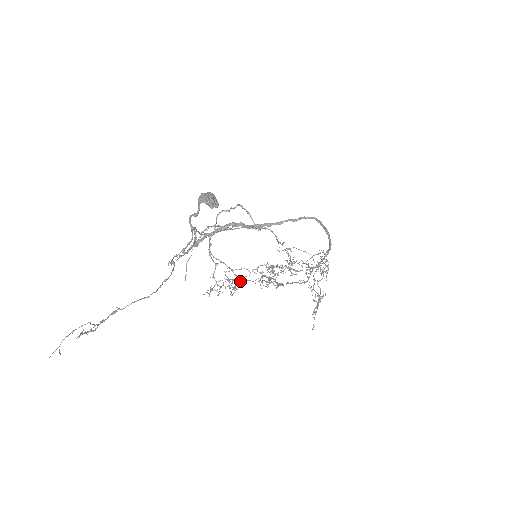
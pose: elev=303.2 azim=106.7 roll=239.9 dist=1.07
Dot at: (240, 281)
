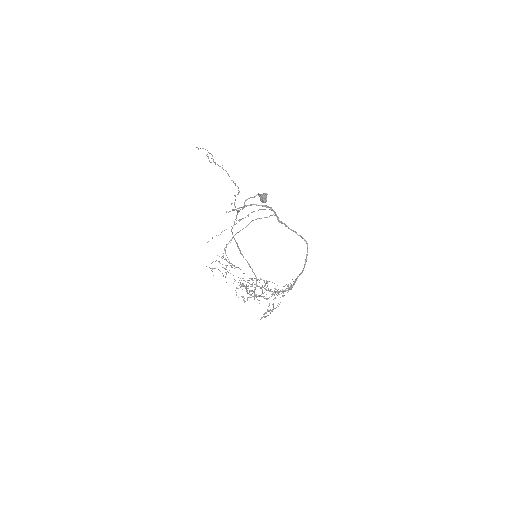
Dot at: (234, 268)
